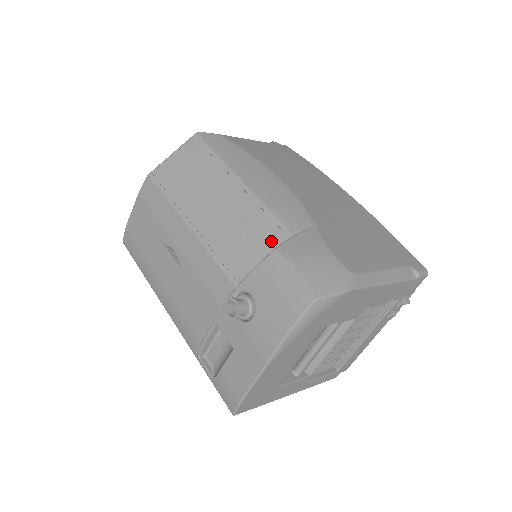
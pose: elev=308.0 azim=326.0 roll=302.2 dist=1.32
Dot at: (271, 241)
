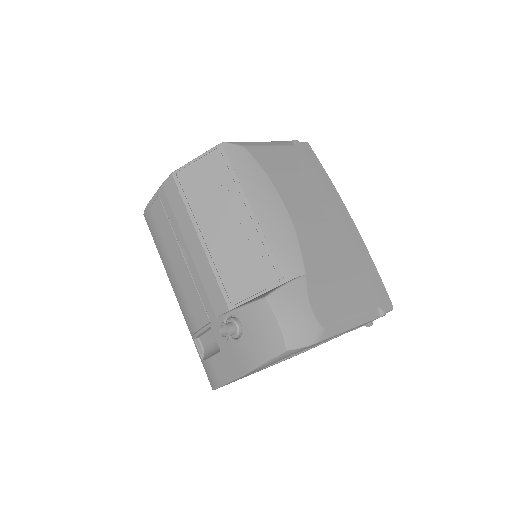
Dot at: (266, 280)
